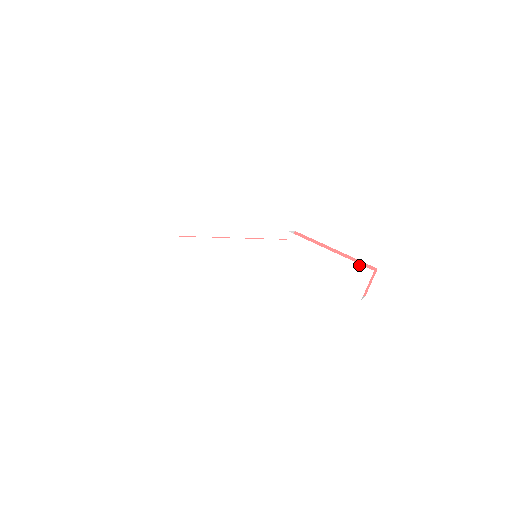
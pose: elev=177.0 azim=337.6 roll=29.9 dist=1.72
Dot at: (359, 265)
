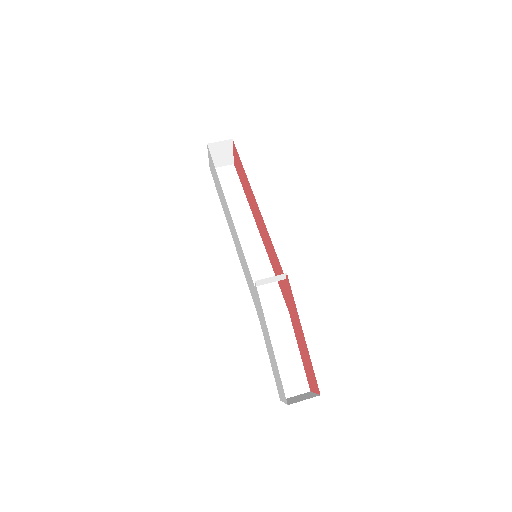
Dot at: (282, 385)
